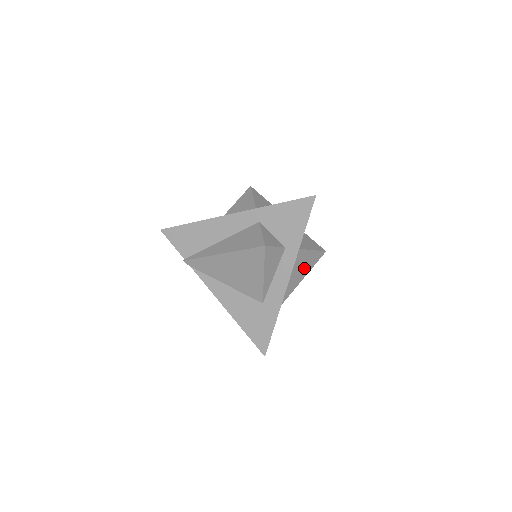
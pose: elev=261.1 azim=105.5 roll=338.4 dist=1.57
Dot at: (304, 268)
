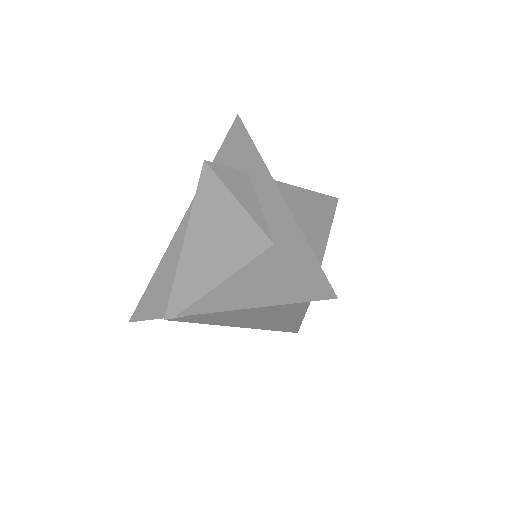
Dot at: (317, 212)
